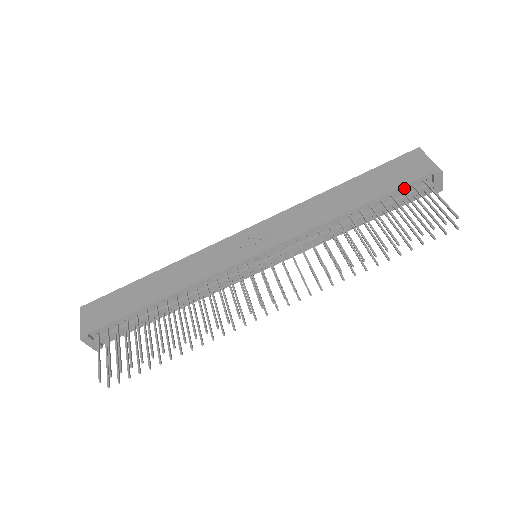
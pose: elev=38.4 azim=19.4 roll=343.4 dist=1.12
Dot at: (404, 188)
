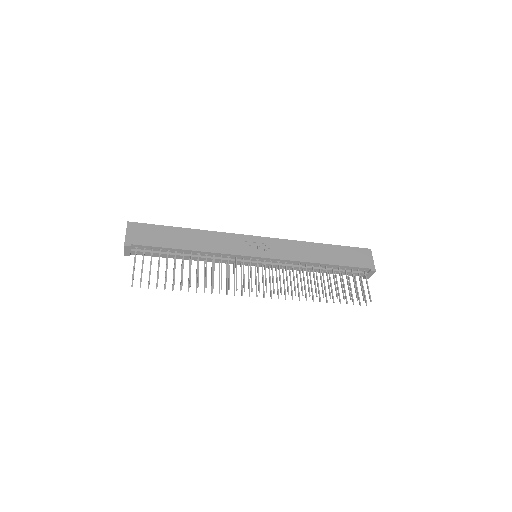
Dot at: (353, 268)
